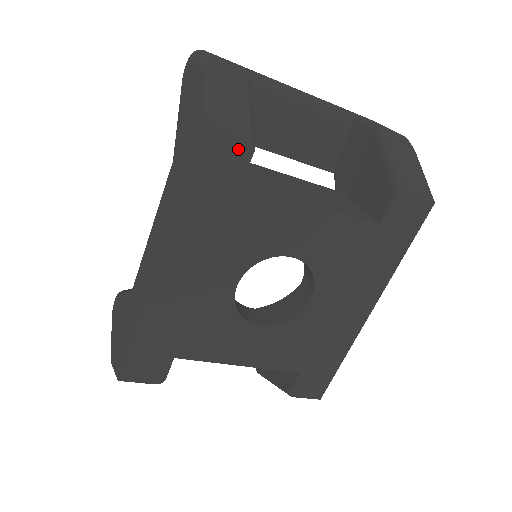
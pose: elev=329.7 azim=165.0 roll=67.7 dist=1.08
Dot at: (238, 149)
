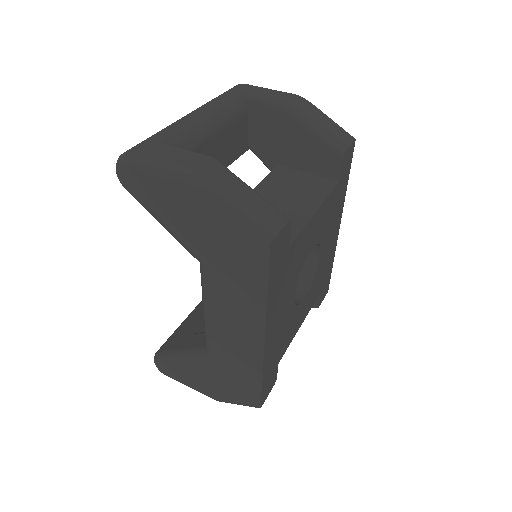
Dot at: (285, 234)
